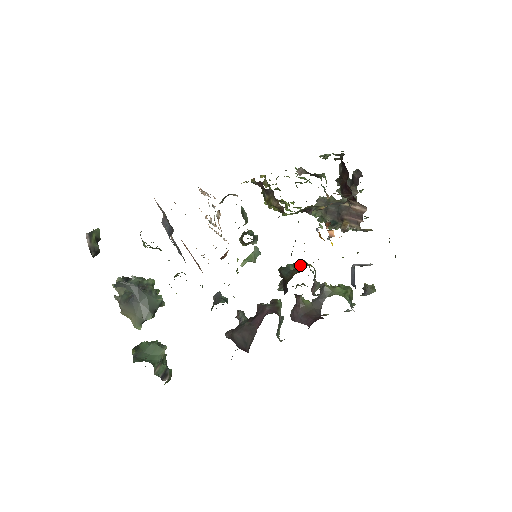
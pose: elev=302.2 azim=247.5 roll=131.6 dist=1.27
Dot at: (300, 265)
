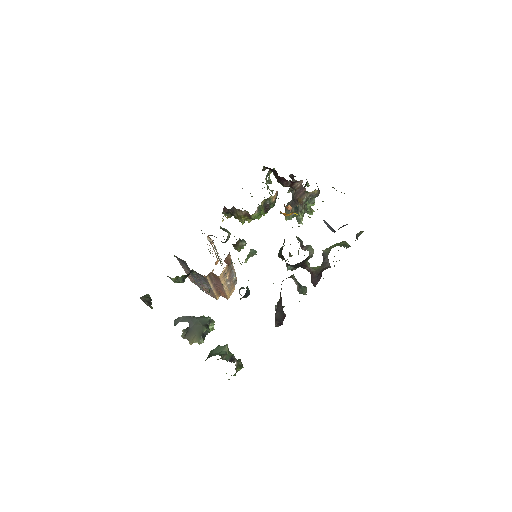
Dot at: (284, 240)
